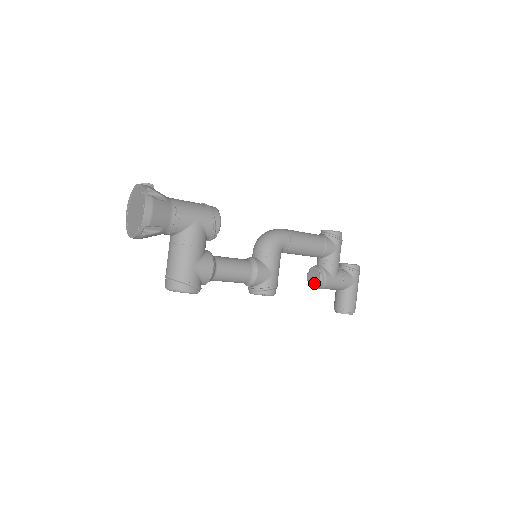
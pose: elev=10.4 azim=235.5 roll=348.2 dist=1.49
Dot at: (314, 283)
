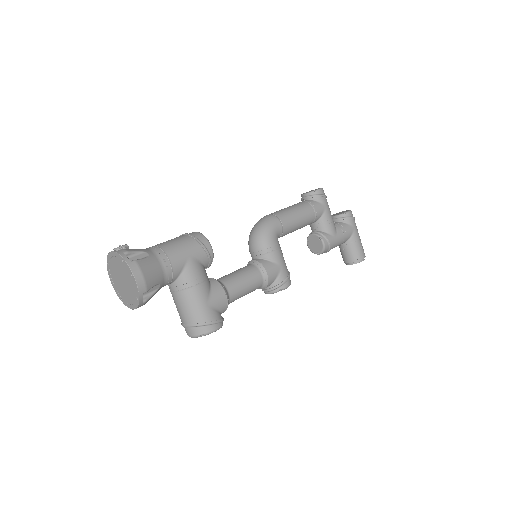
Dot at: (318, 250)
